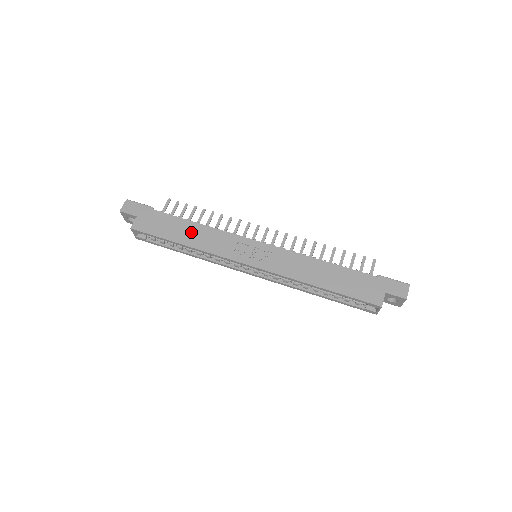
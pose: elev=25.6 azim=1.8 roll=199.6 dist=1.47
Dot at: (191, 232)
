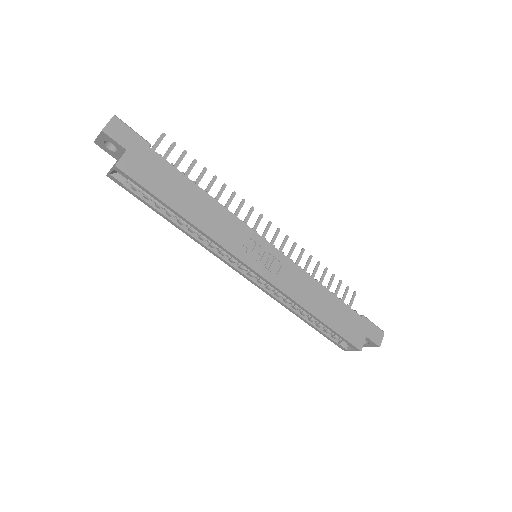
Dot at: (197, 203)
